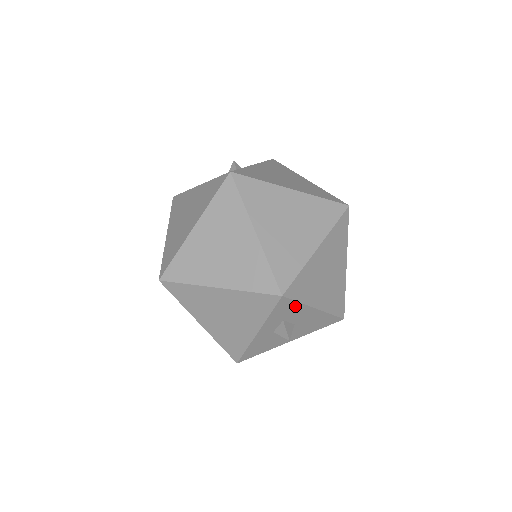
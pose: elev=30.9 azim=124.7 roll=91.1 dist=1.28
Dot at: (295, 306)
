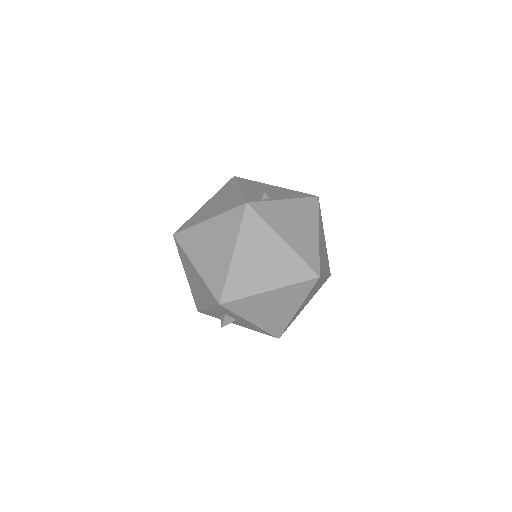
Dot at: (233, 313)
